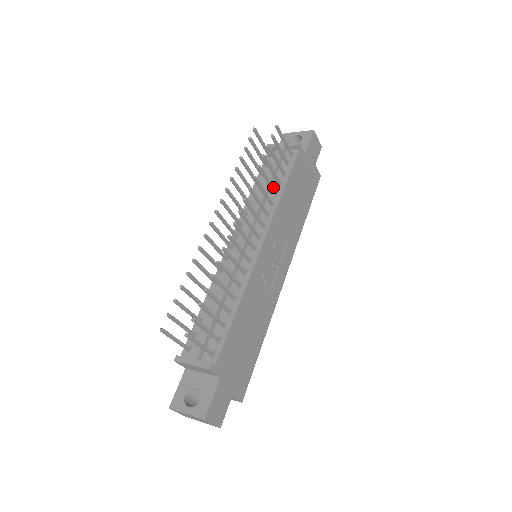
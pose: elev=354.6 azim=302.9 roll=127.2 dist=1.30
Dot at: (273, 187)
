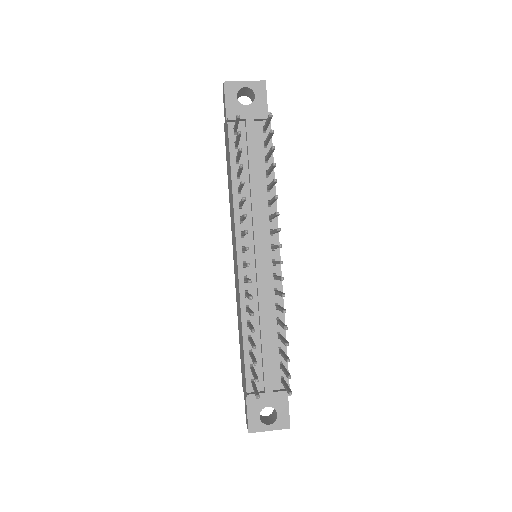
Dot at: occluded
